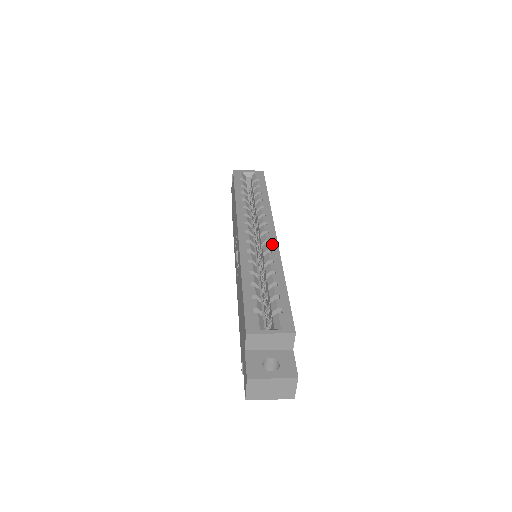
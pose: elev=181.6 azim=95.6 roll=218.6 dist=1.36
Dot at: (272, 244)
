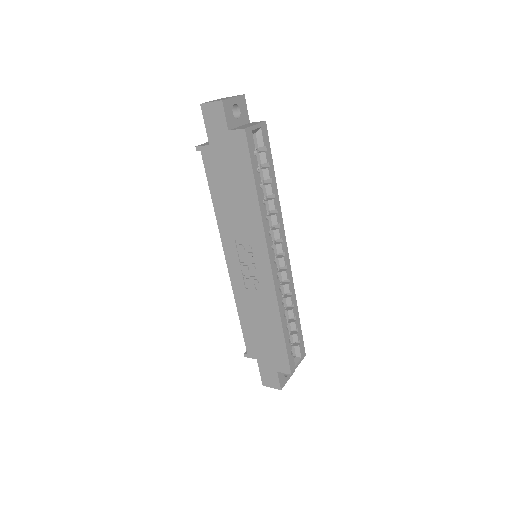
Dot at: (289, 271)
